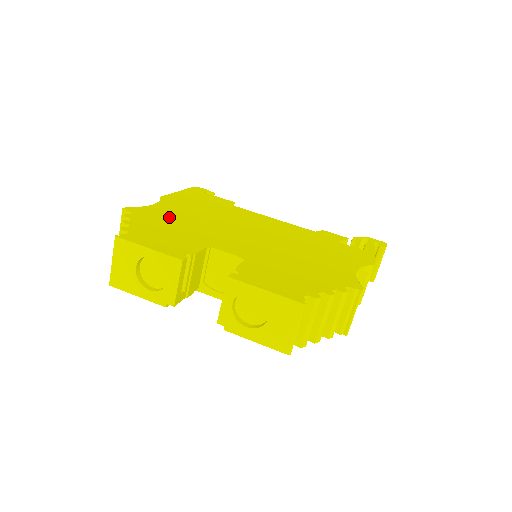
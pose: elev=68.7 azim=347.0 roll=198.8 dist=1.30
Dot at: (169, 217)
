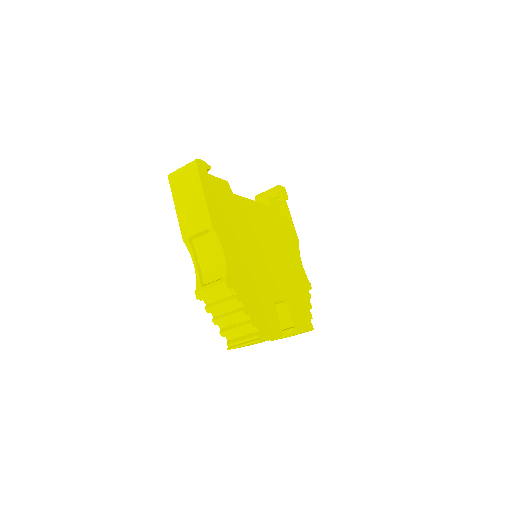
Dot at: (243, 273)
